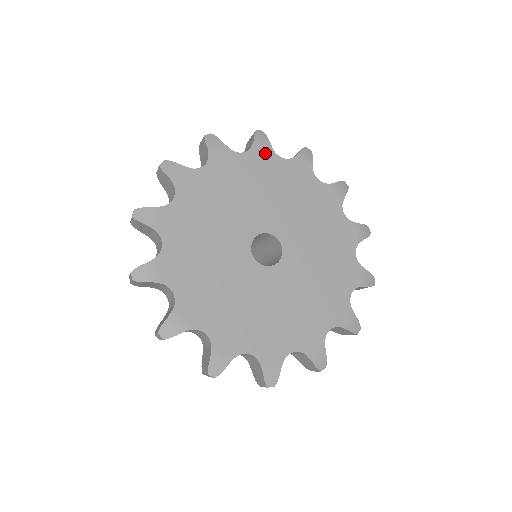
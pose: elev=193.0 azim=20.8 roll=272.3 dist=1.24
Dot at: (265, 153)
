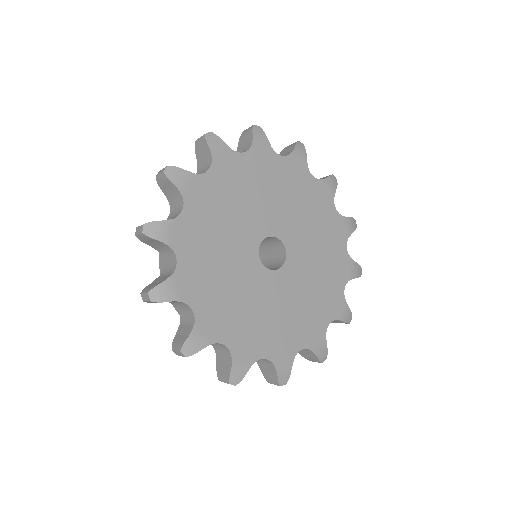
Dot at: (194, 185)
